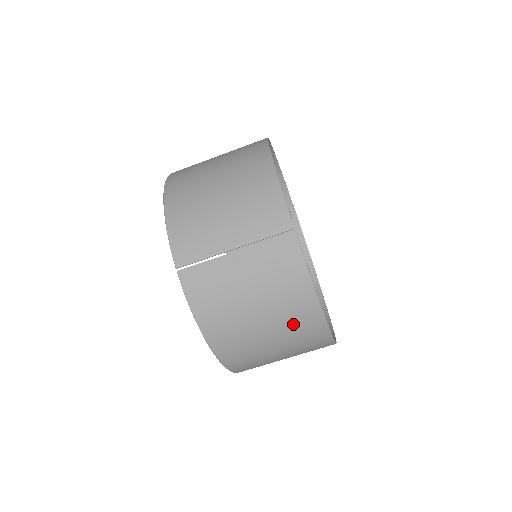
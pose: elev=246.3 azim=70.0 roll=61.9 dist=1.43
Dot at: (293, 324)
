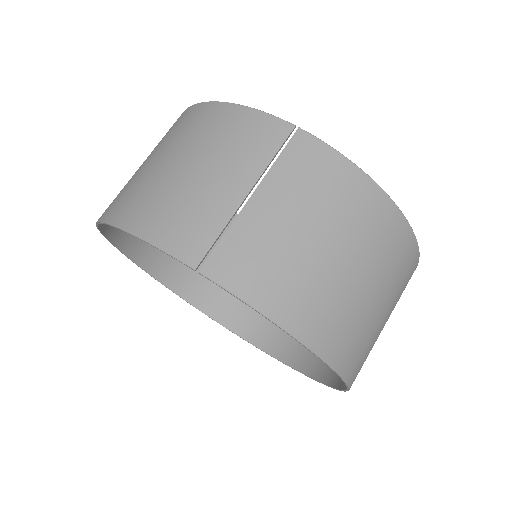
Dot at: (376, 242)
